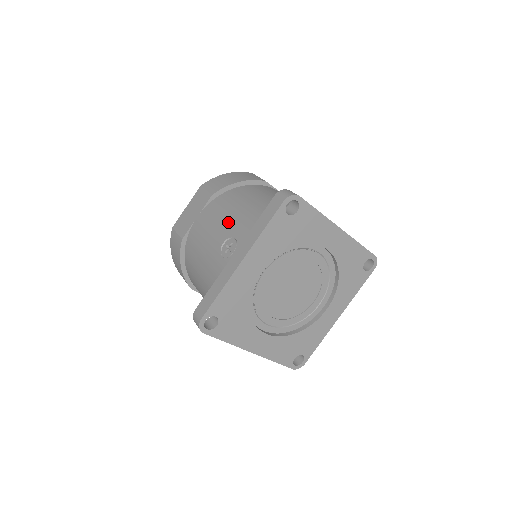
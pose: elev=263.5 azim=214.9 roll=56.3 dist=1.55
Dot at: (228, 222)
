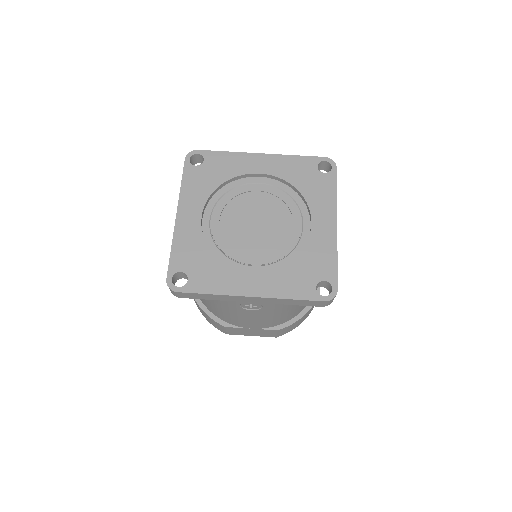
Dot at: occluded
